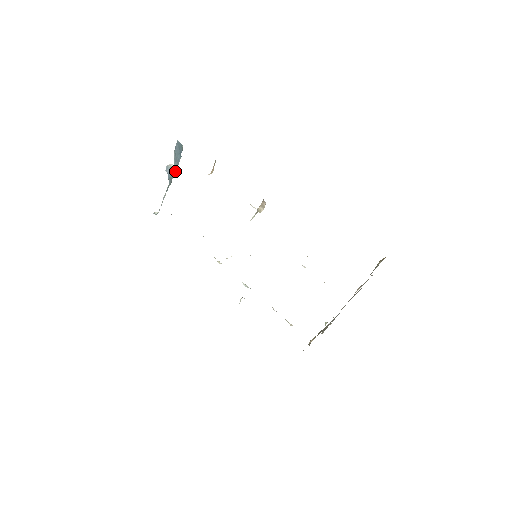
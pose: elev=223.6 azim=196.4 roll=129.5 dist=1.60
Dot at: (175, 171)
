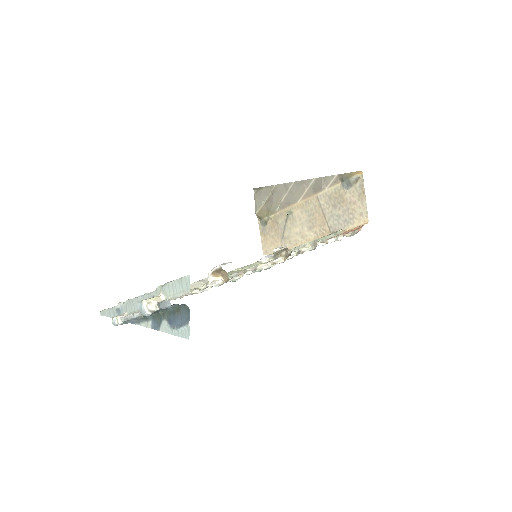
Dot at: (165, 310)
